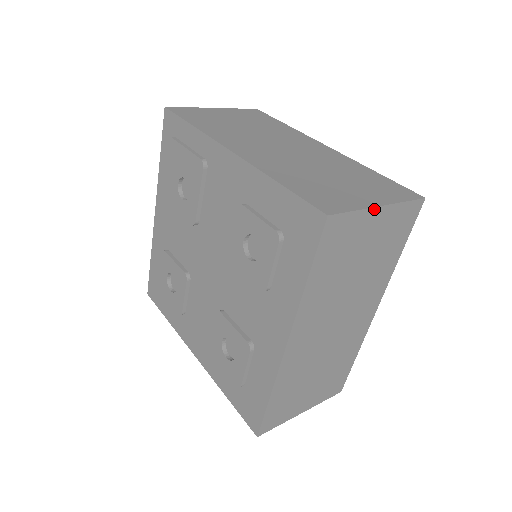
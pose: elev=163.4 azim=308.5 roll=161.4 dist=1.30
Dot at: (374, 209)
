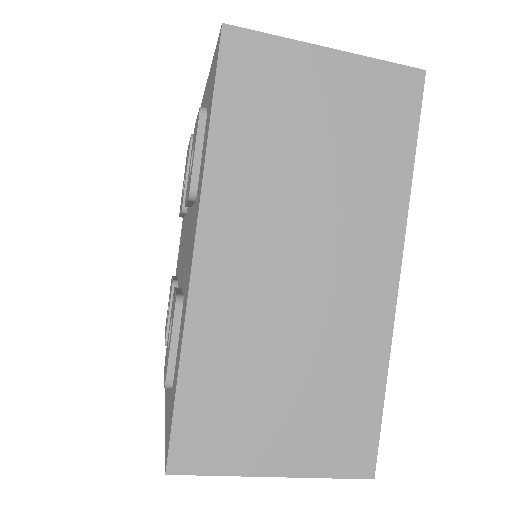
Dot at: (315, 48)
